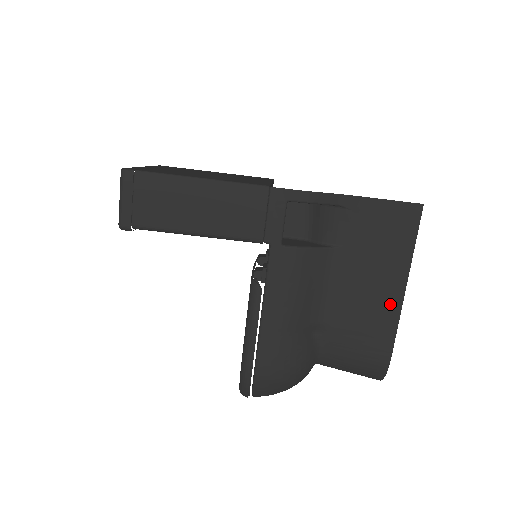
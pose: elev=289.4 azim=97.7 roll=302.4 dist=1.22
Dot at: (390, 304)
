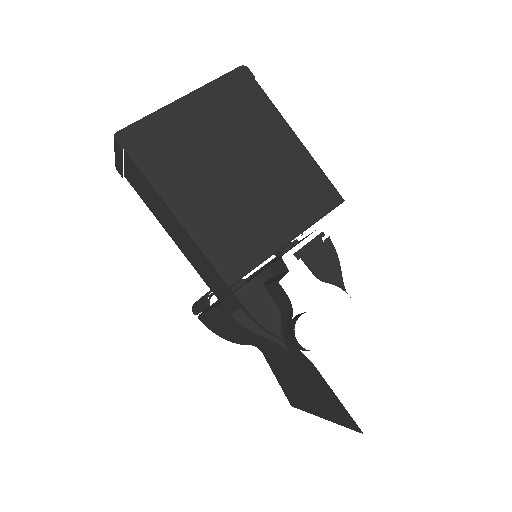
Dot at: (306, 403)
